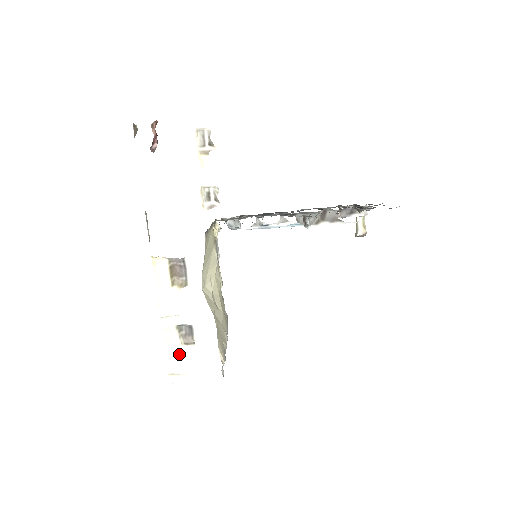
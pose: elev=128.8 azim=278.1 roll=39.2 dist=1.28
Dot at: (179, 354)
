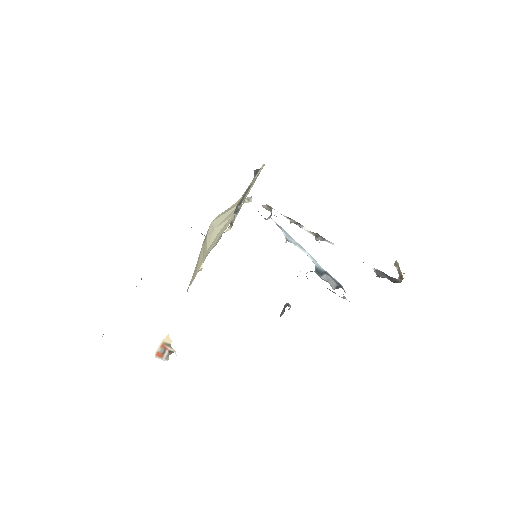
Dot at: occluded
